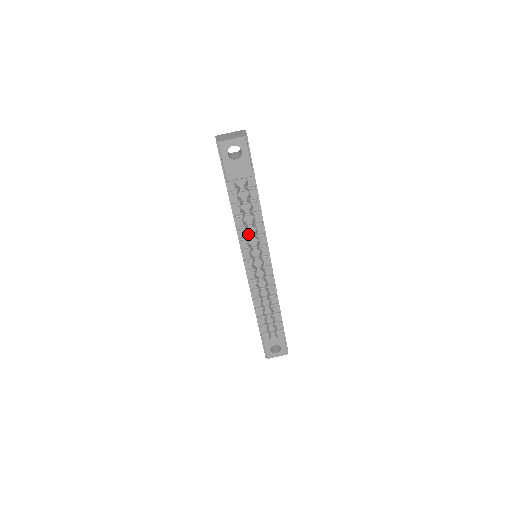
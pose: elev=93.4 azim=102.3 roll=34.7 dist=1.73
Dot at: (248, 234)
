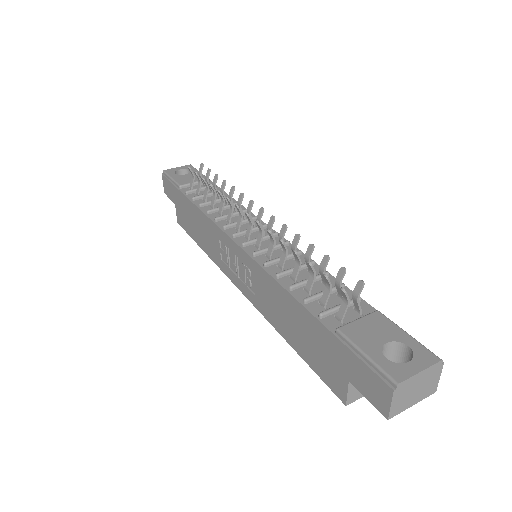
Dot at: (221, 201)
